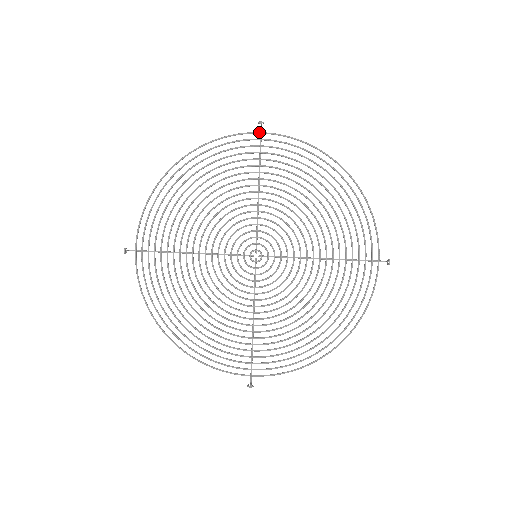
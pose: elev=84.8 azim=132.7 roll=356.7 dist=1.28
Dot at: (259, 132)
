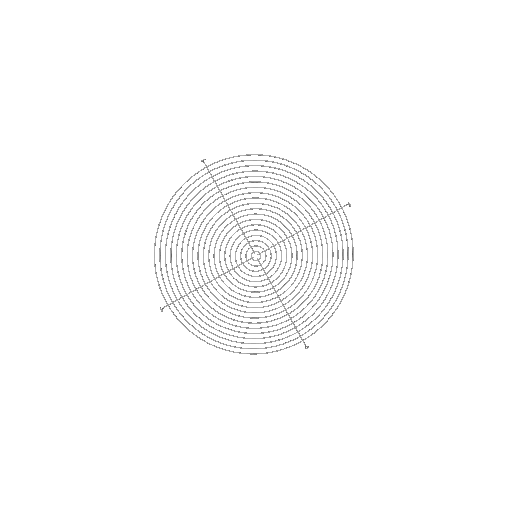
Dot at: (205, 167)
